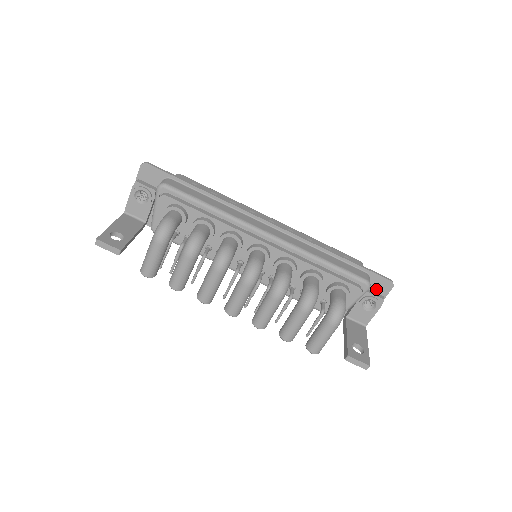
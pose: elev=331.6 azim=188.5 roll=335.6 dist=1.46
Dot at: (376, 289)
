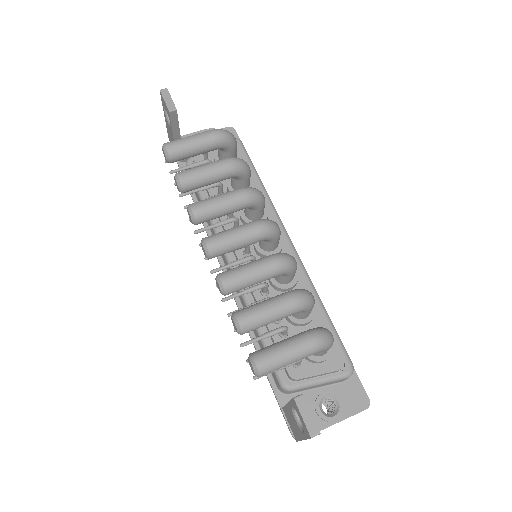
Dot at: (346, 397)
